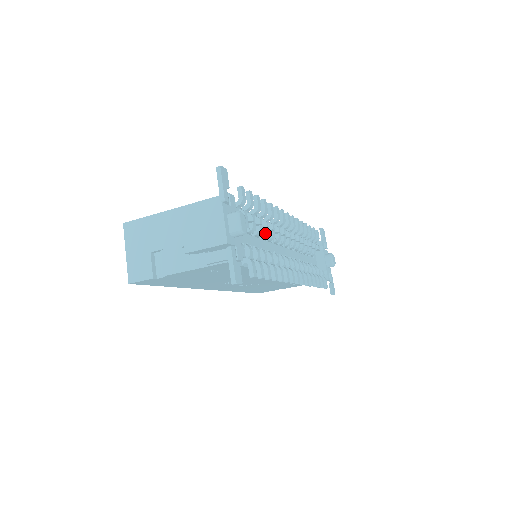
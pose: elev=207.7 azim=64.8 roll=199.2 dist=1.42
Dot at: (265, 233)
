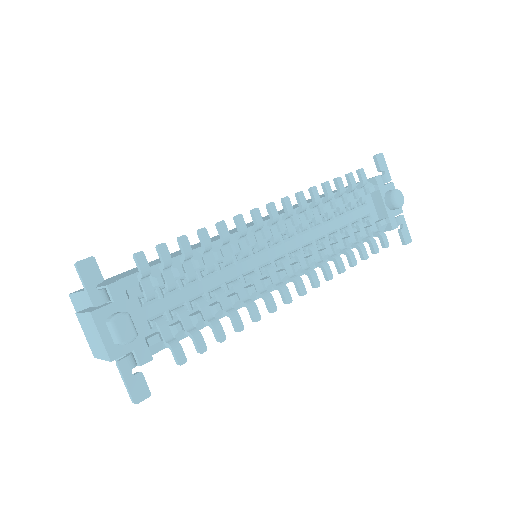
Dot at: (224, 262)
